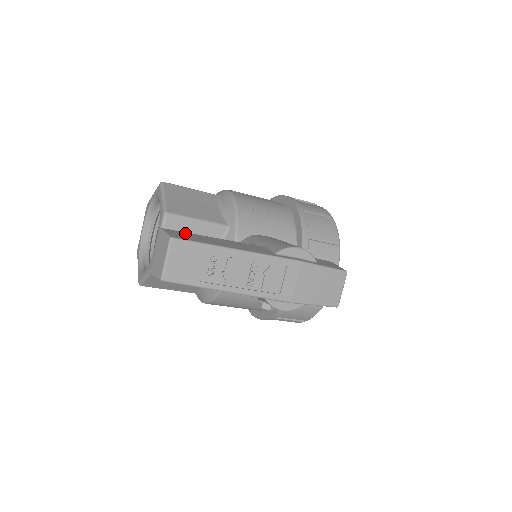
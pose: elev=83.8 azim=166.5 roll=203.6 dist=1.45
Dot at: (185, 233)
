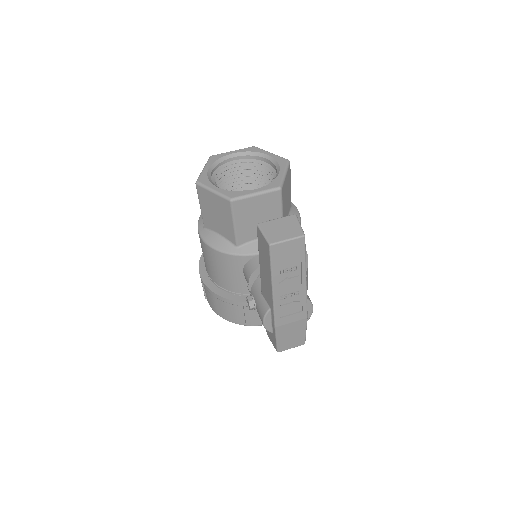
Dot at: occluded
